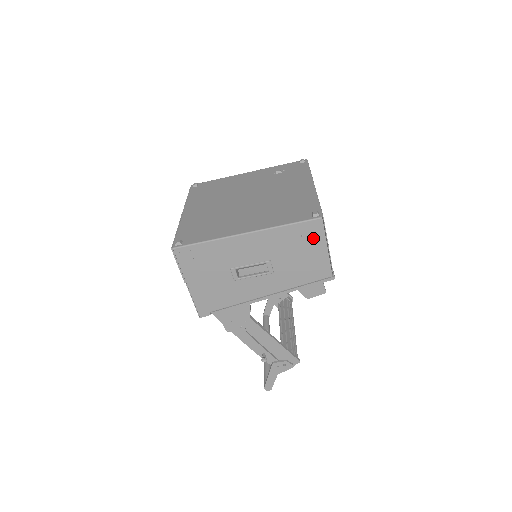
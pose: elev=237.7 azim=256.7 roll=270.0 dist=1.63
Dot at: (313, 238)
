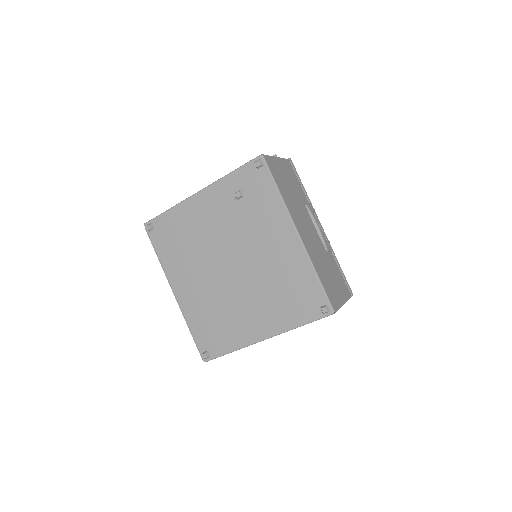
Dot at: occluded
